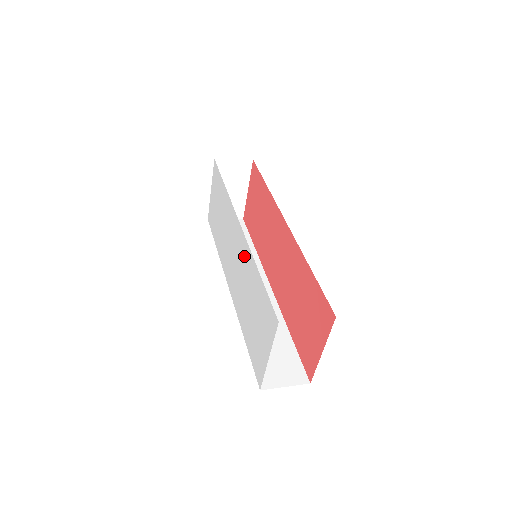
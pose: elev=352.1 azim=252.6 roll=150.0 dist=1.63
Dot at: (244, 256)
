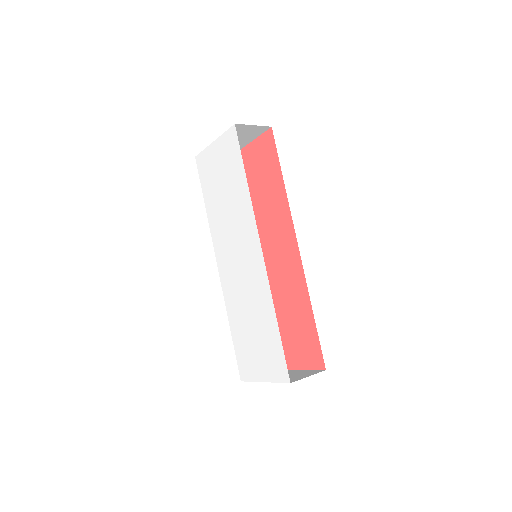
Dot at: (258, 283)
